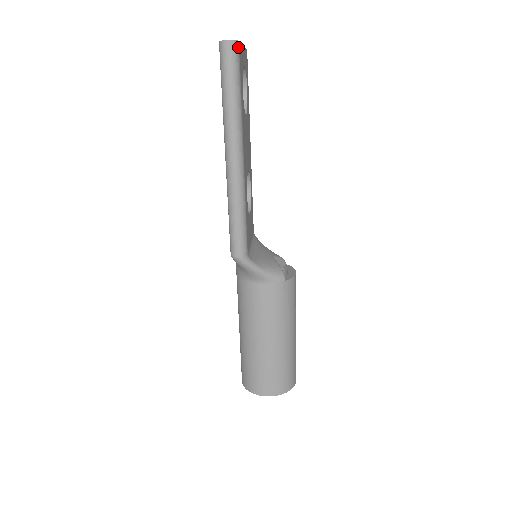
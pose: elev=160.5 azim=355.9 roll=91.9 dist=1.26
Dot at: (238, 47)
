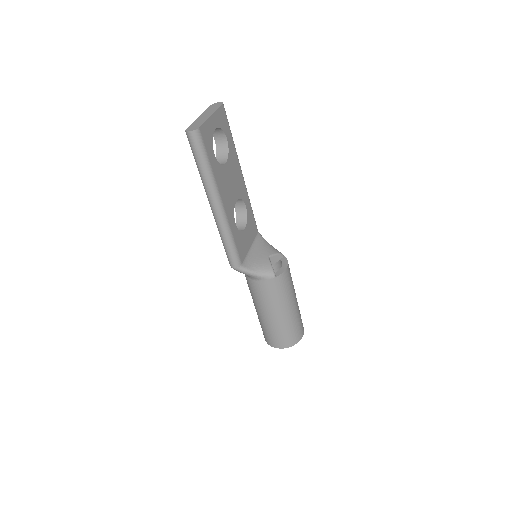
Dot at: (199, 133)
